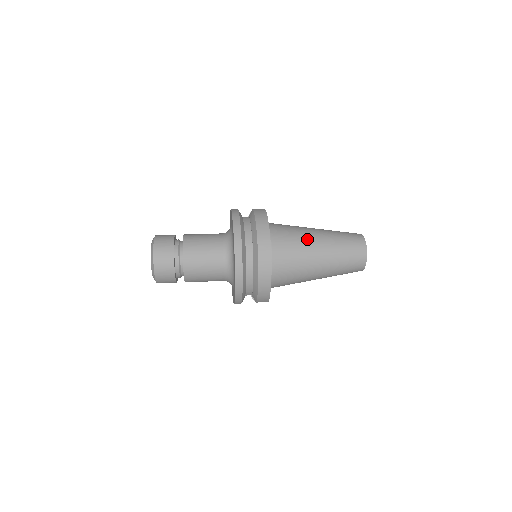
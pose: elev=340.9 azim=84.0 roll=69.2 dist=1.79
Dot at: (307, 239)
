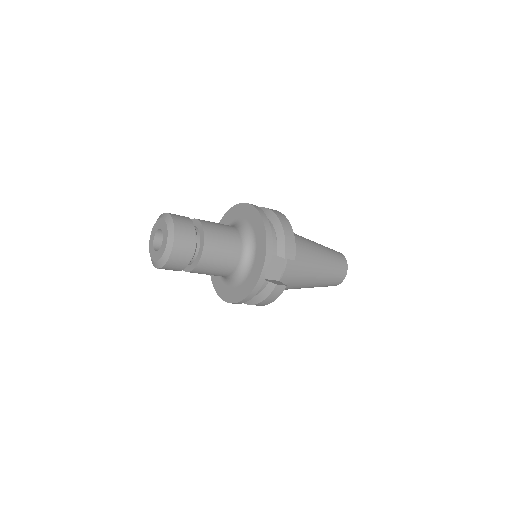
Dot at: occluded
